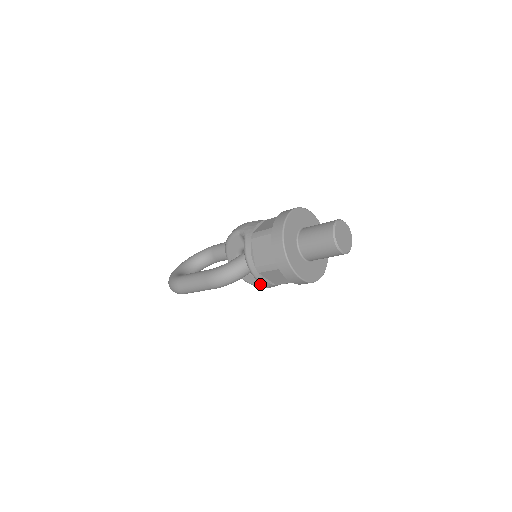
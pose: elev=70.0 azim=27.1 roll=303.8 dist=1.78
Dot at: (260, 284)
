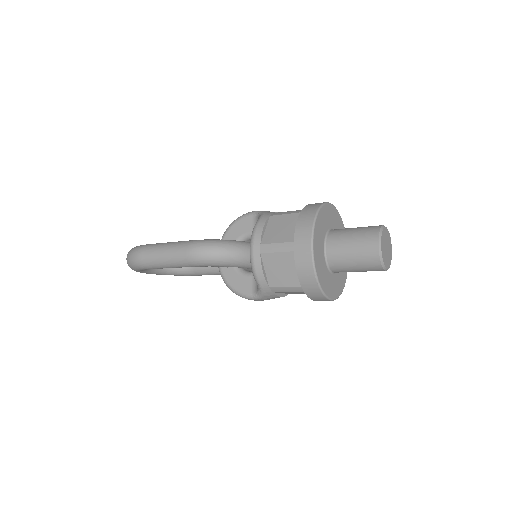
Dot at: (244, 289)
